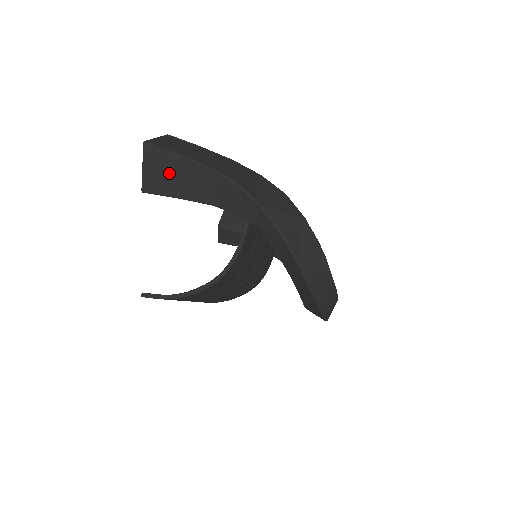
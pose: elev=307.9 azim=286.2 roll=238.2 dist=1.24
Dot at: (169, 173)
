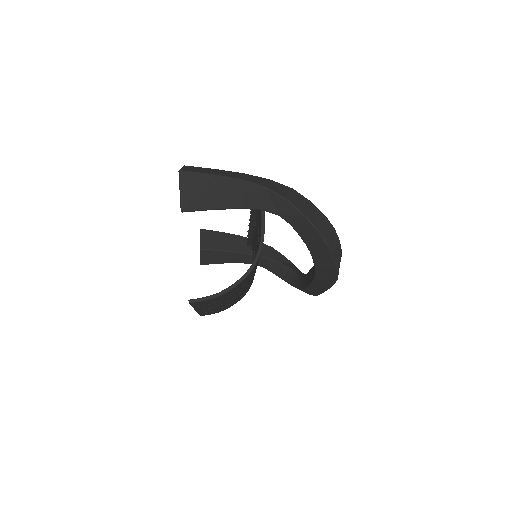
Dot at: (204, 191)
